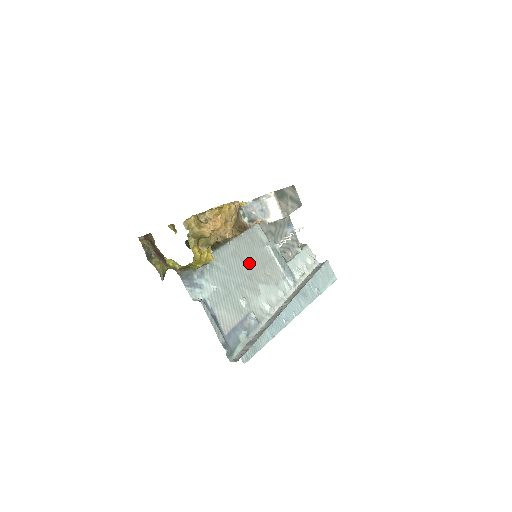
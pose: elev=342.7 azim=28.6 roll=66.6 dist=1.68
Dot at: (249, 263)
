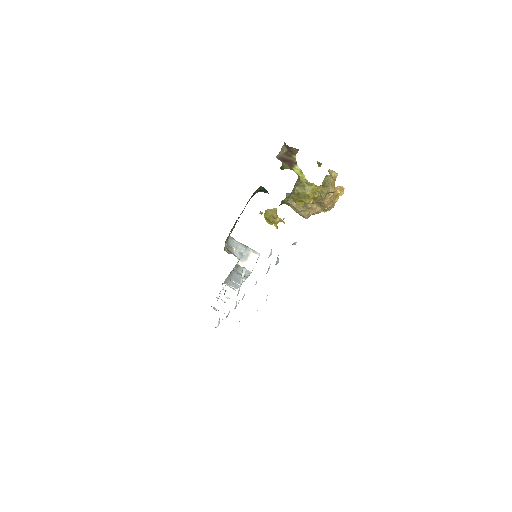
Dot at: occluded
